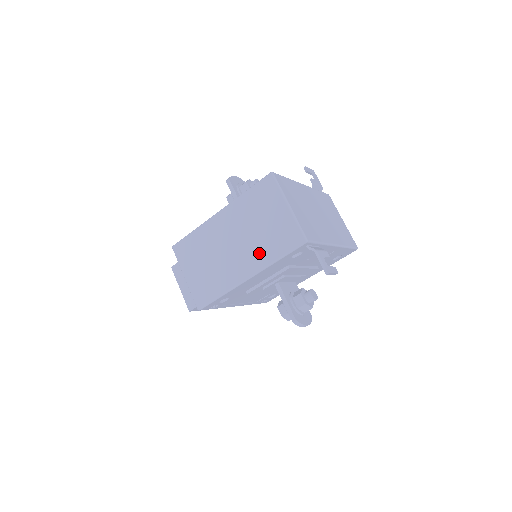
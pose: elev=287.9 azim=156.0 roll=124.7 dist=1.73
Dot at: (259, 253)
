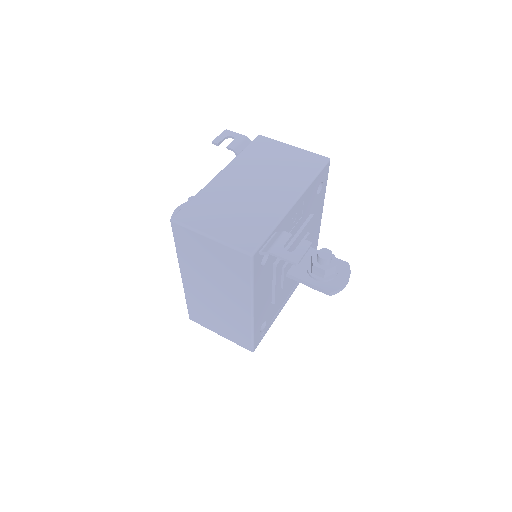
Dot at: (236, 288)
